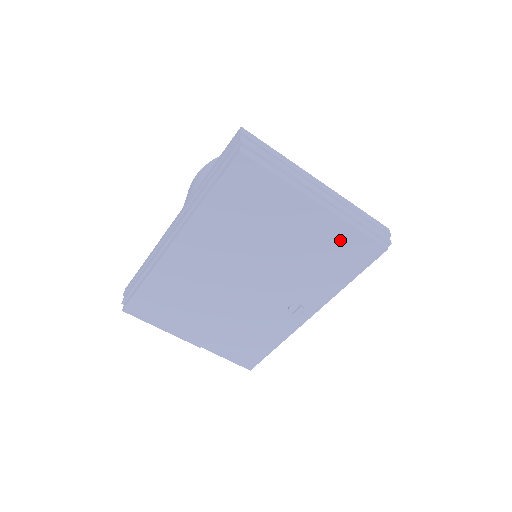
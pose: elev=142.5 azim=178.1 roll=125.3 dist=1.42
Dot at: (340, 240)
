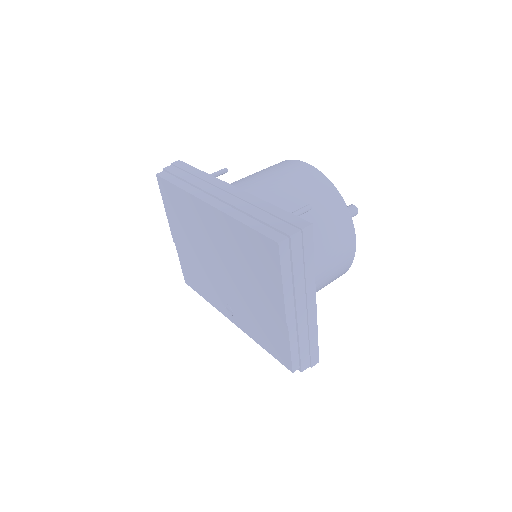
Dot at: (278, 335)
